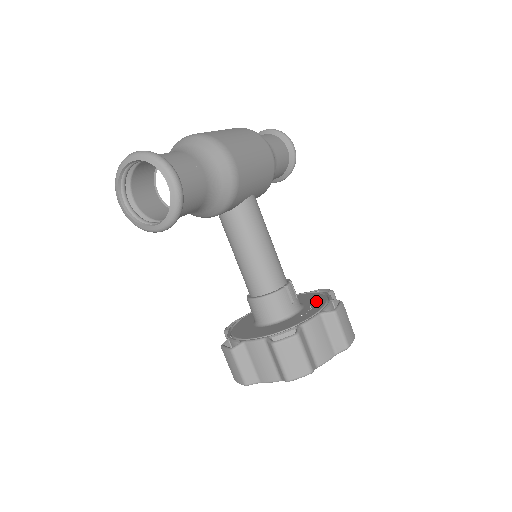
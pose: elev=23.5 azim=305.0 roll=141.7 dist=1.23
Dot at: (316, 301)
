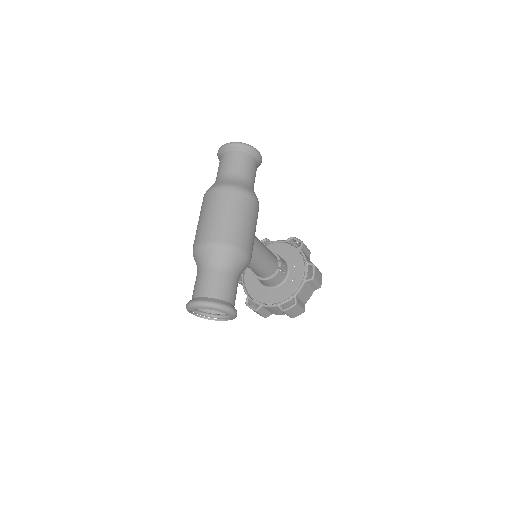
Dot at: (296, 262)
